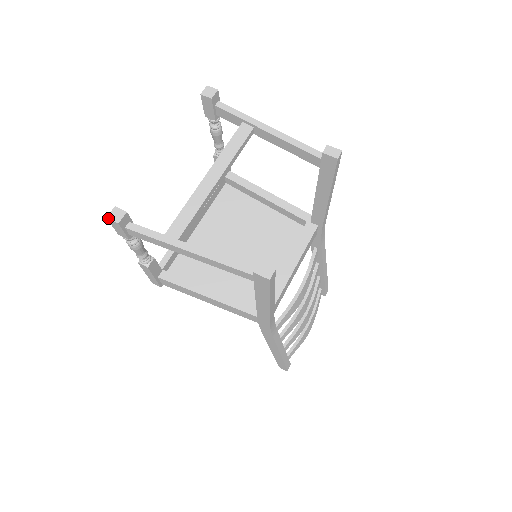
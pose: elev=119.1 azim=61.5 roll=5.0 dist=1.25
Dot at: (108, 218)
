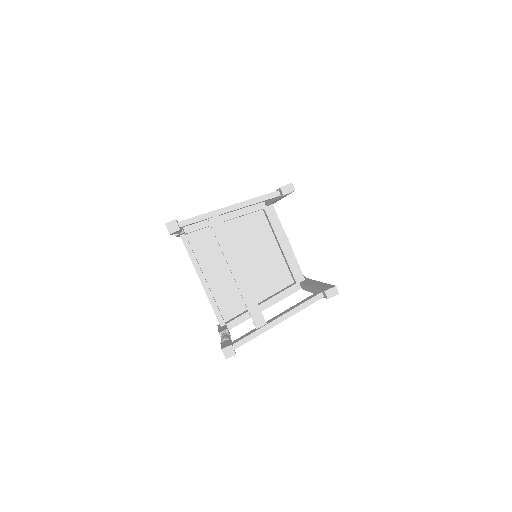
Dot at: occluded
